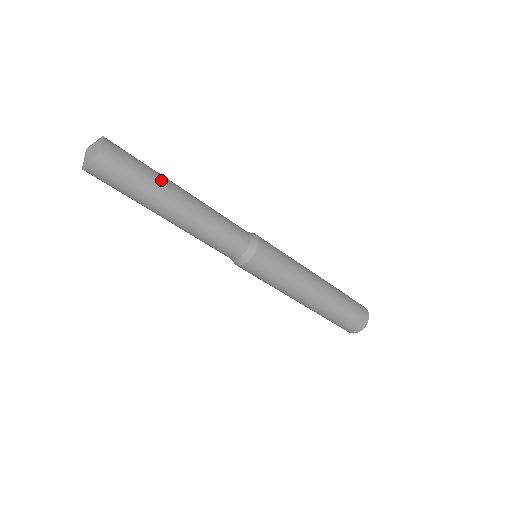
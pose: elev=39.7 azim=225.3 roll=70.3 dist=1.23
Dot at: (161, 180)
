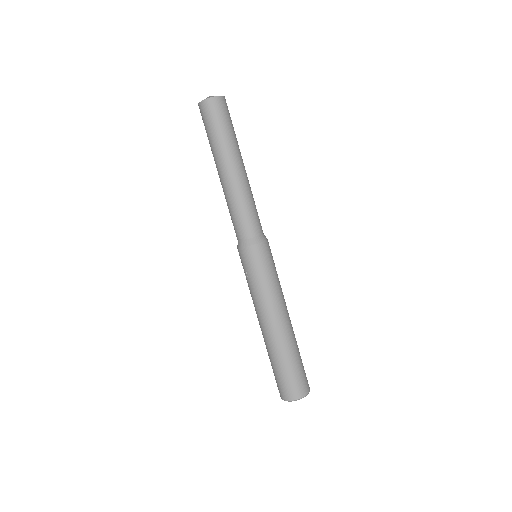
Dot at: occluded
